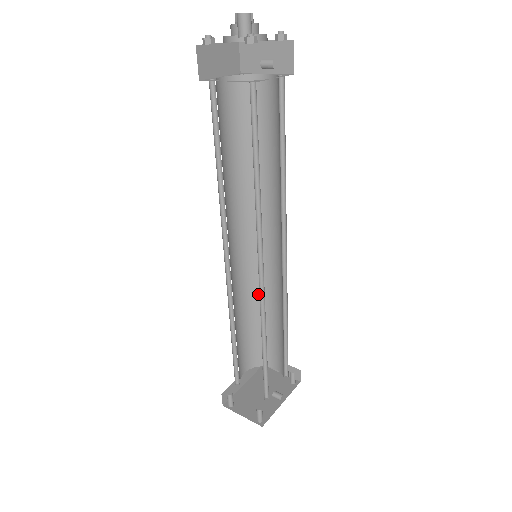
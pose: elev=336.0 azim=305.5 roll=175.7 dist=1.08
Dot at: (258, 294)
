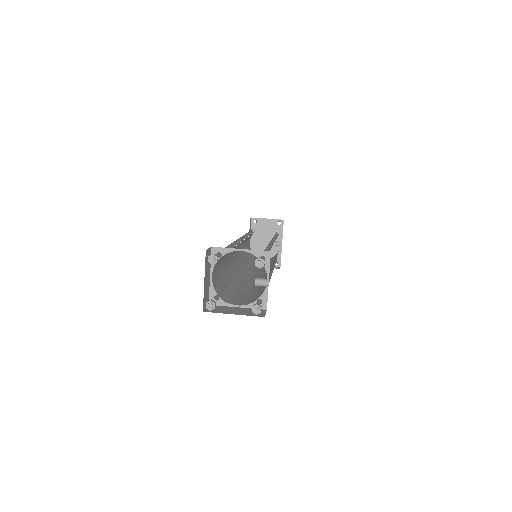
Dot at: occluded
